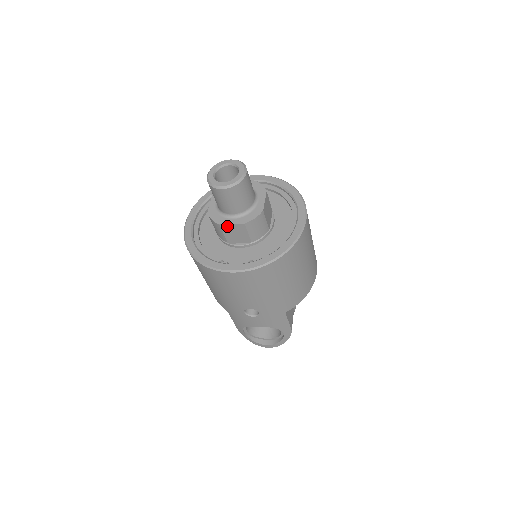
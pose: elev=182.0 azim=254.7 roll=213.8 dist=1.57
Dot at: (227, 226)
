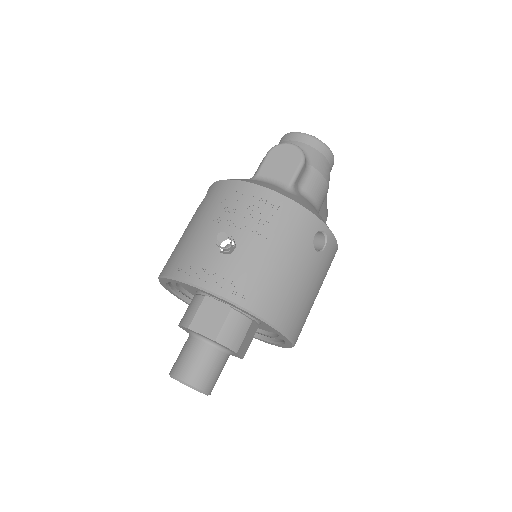
Dot at: occluded
